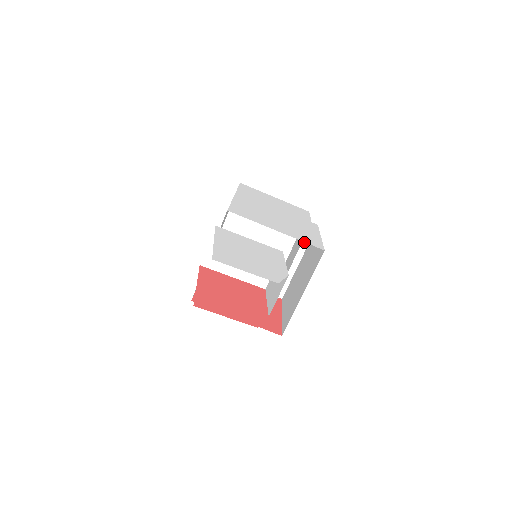
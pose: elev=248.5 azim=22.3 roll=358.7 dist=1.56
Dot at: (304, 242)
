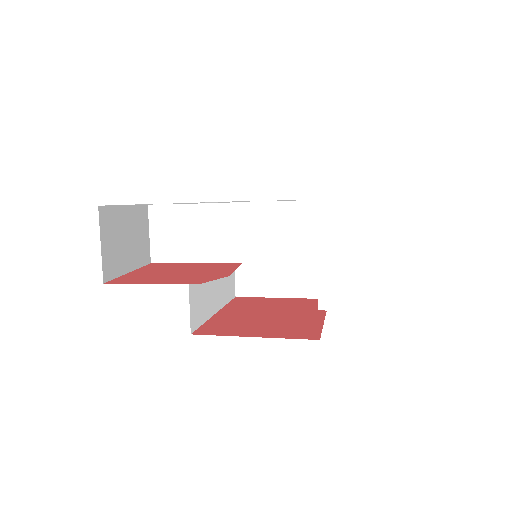
Dot at: (320, 227)
